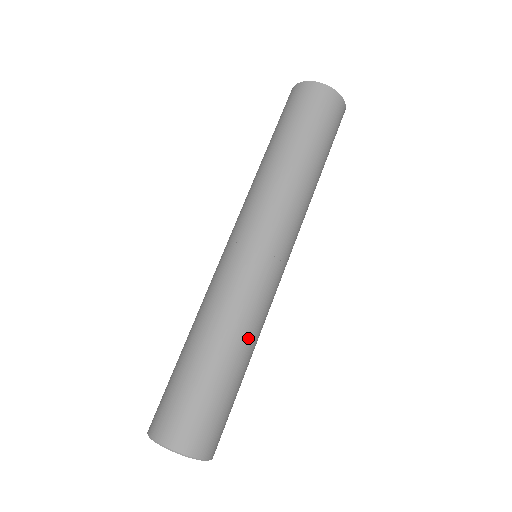
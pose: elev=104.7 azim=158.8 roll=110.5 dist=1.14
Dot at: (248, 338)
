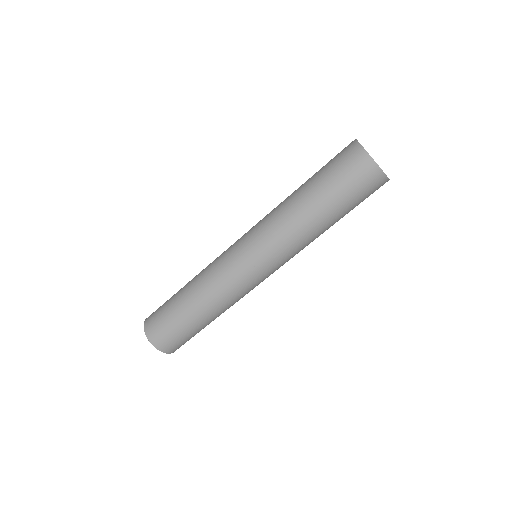
Dot at: occluded
